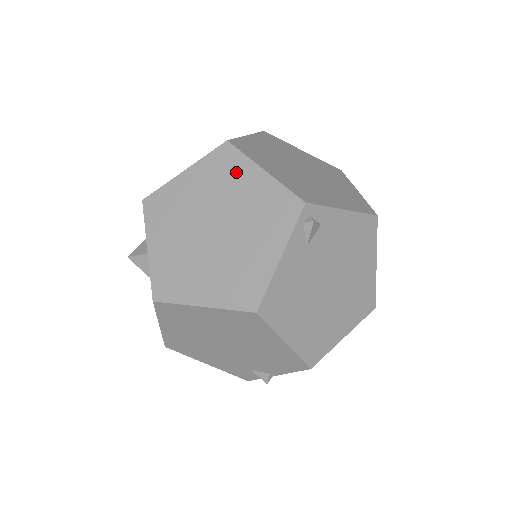
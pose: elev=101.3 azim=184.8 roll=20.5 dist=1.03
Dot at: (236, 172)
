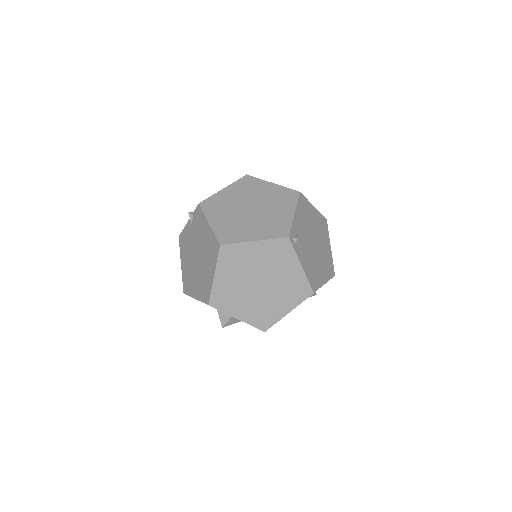
Dot at: (242, 254)
